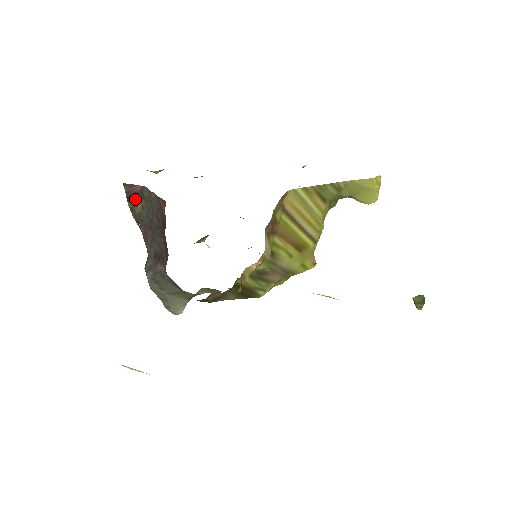
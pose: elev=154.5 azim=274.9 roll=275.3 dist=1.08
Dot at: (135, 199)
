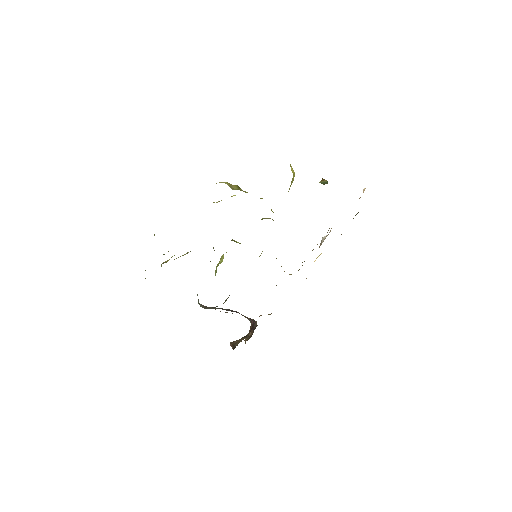
Dot at: occluded
